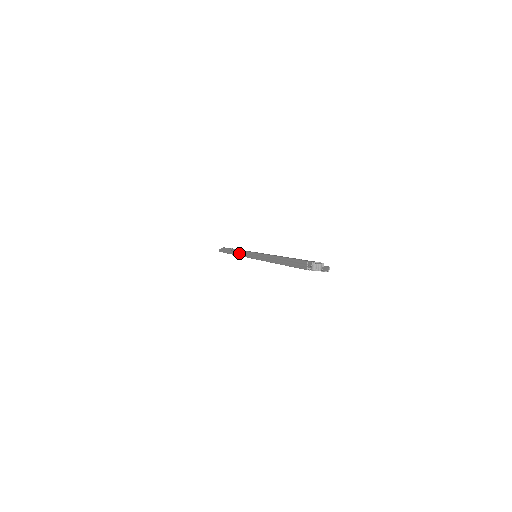
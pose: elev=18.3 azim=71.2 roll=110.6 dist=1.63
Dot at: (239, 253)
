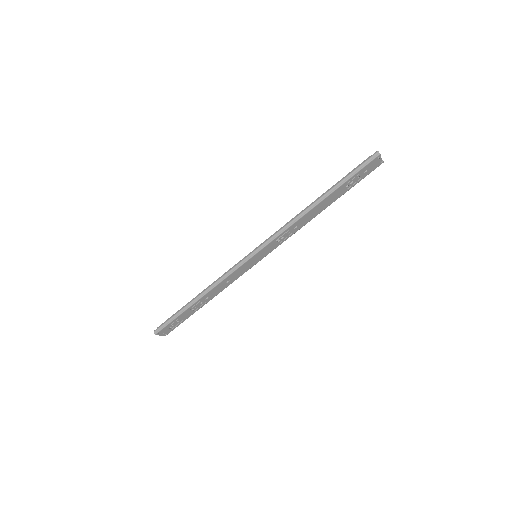
Dot at: (227, 272)
